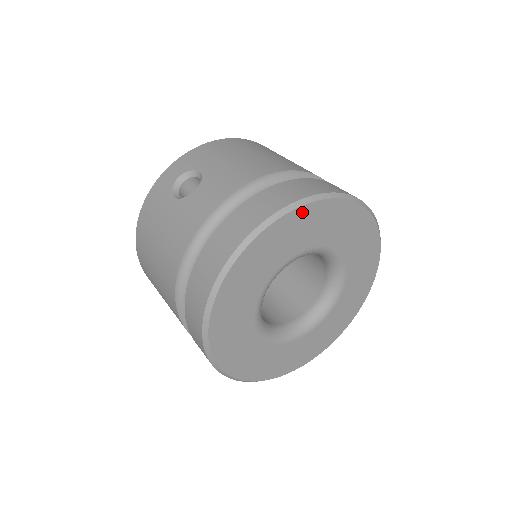
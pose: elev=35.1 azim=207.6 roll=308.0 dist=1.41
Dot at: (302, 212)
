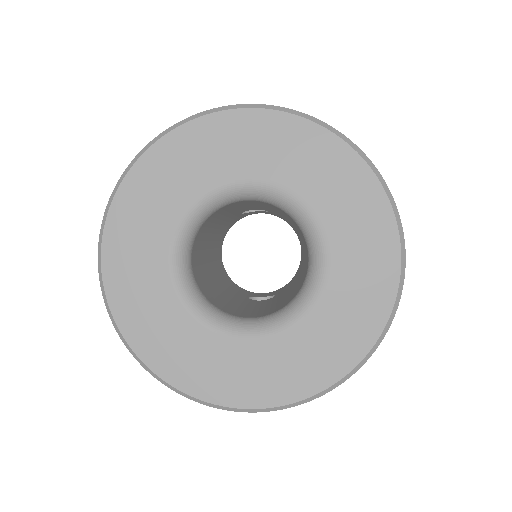
Dot at: (306, 129)
